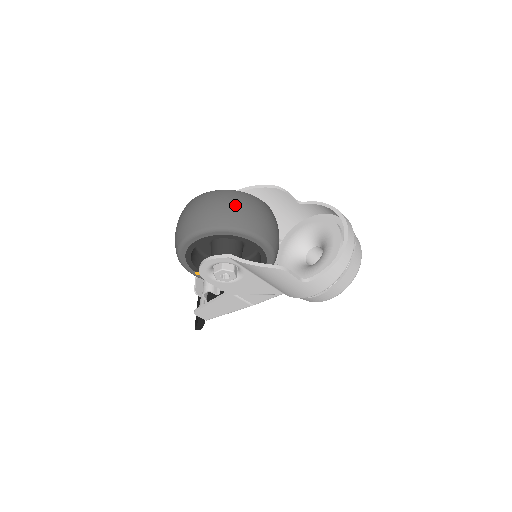
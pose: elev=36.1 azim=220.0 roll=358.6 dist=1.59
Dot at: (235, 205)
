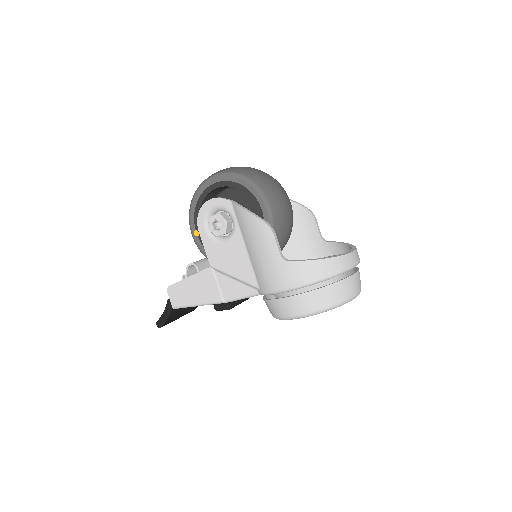
Dot at: (264, 174)
